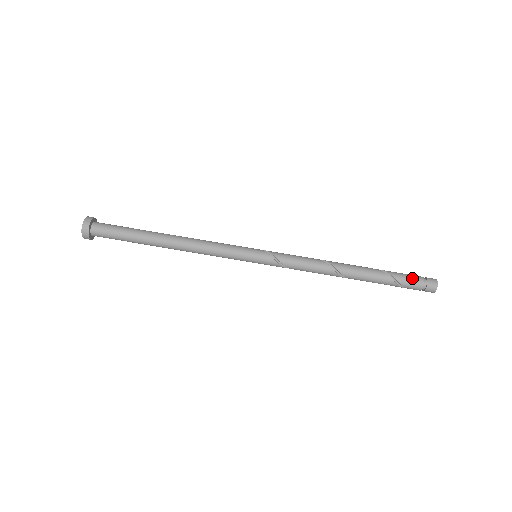
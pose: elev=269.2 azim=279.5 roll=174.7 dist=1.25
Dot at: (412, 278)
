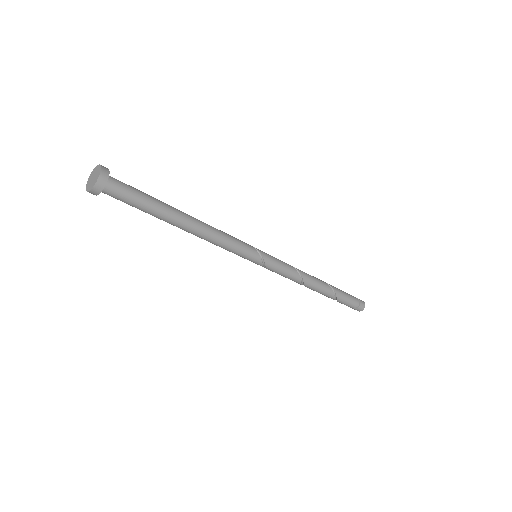
Dot at: occluded
